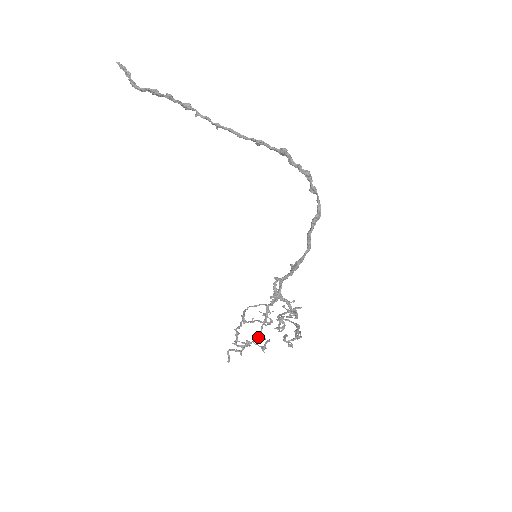
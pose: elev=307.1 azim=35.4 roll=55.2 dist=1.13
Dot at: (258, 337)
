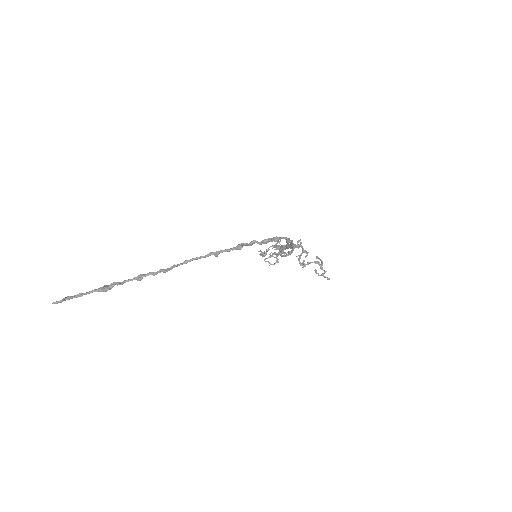
Dot at: occluded
